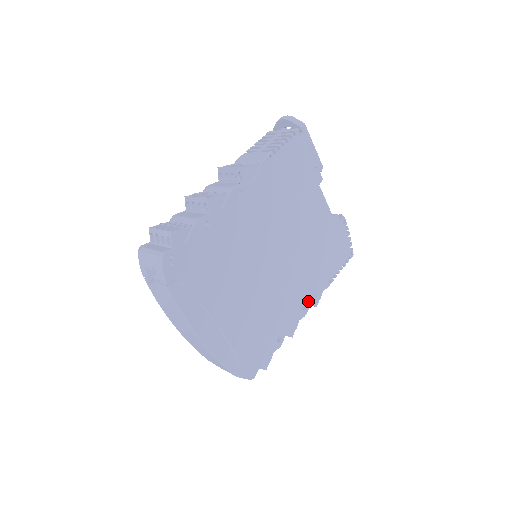
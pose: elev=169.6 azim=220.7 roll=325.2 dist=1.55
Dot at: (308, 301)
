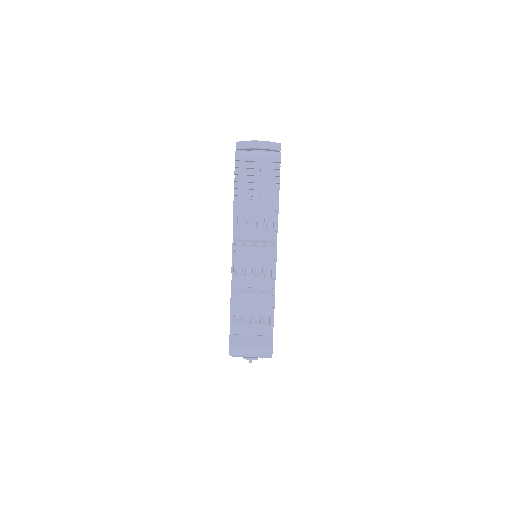
Dot at: occluded
